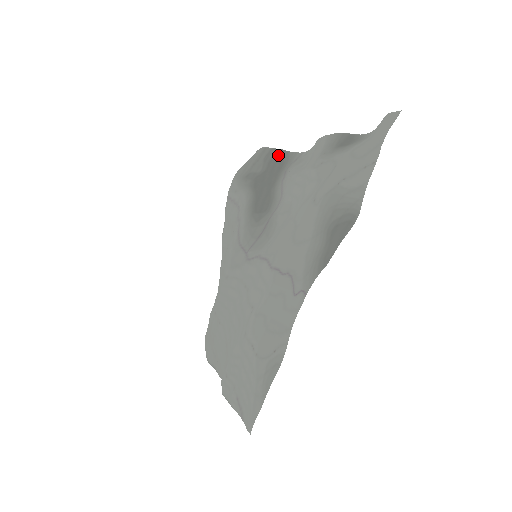
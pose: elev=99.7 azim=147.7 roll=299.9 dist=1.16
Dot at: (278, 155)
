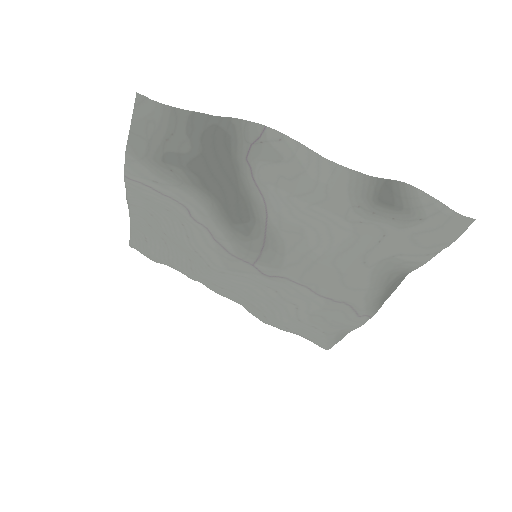
Dot at: (214, 126)
